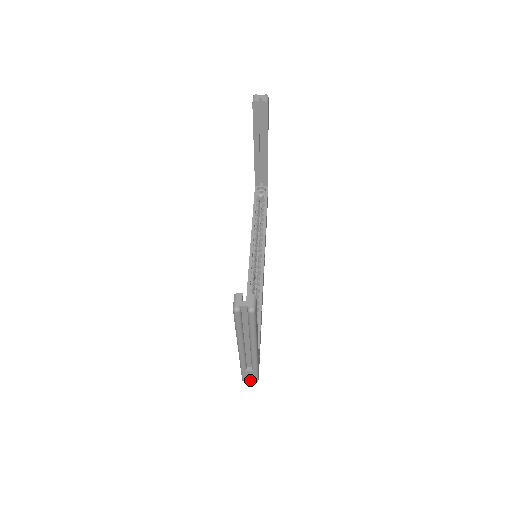
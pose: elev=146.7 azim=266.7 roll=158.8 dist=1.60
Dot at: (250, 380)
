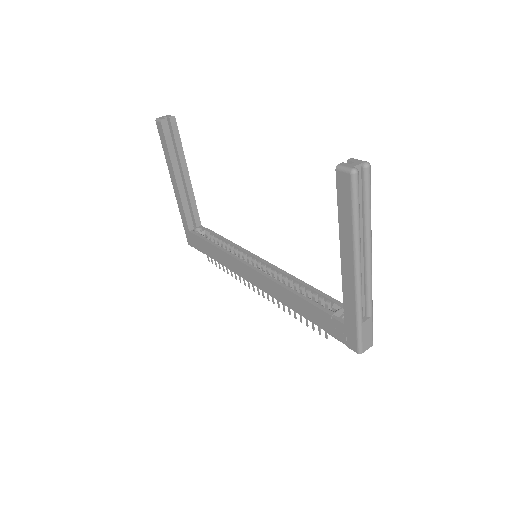
Dot at: (367, 345)
